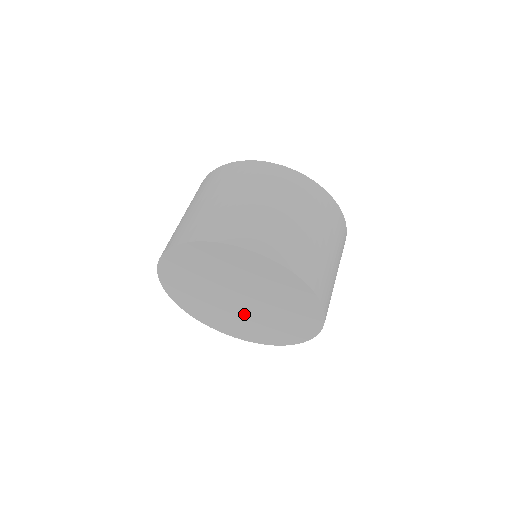
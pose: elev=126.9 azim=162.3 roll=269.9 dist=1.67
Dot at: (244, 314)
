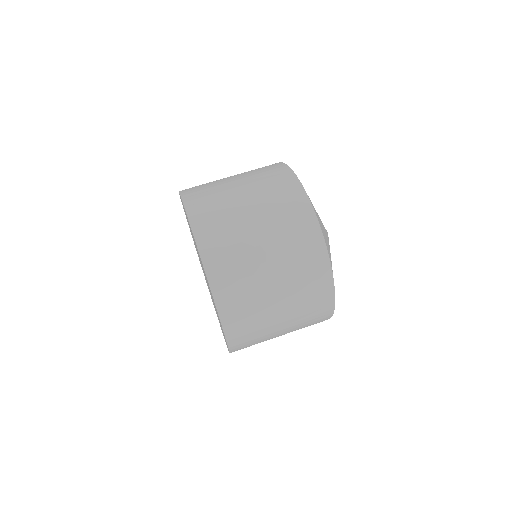
Dot at: occluded
